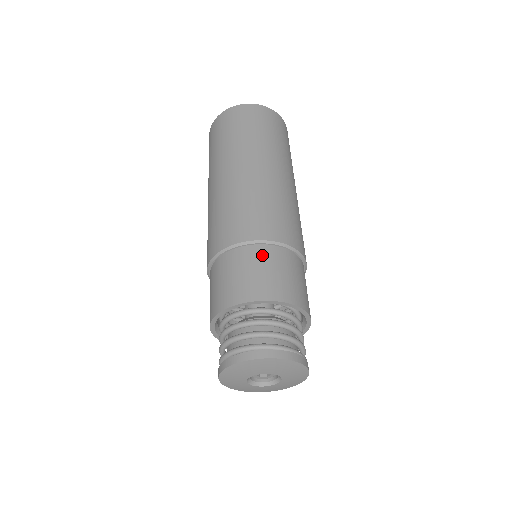
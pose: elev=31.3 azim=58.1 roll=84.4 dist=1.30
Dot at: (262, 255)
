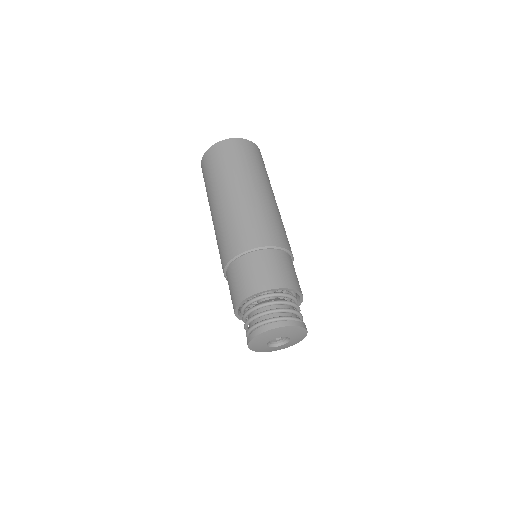
Dot at: (286, 259)
